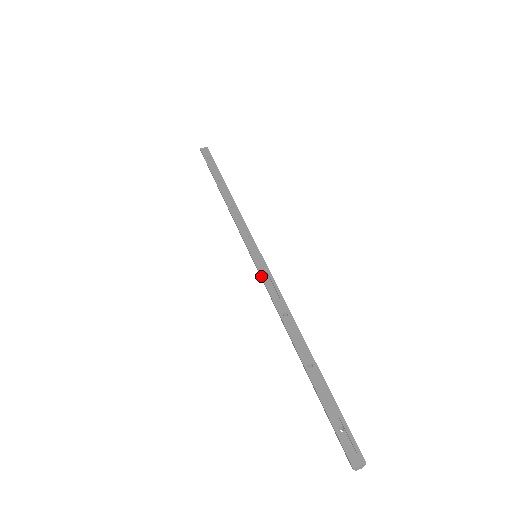
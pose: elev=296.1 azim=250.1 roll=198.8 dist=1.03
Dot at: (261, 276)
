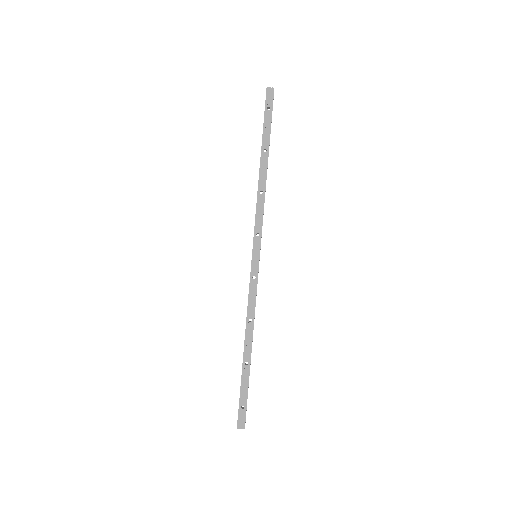
Dot at: (250, 280)
